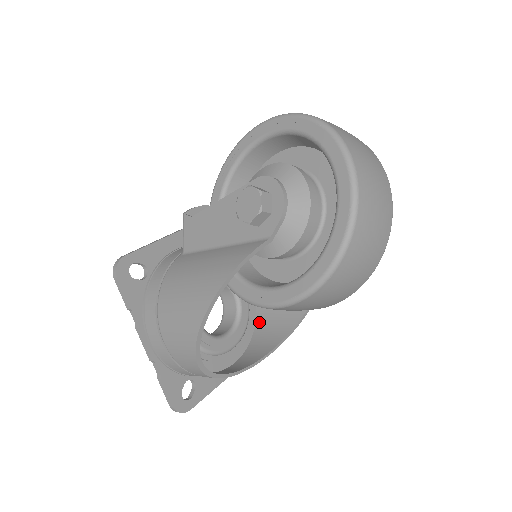
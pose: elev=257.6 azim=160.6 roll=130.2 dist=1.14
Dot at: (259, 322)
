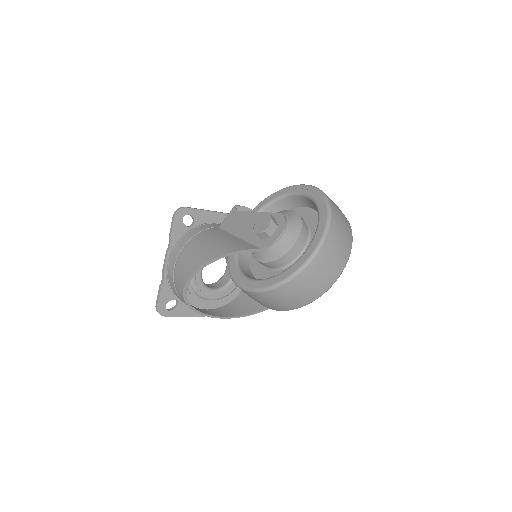
Dot at: (238, 298)
